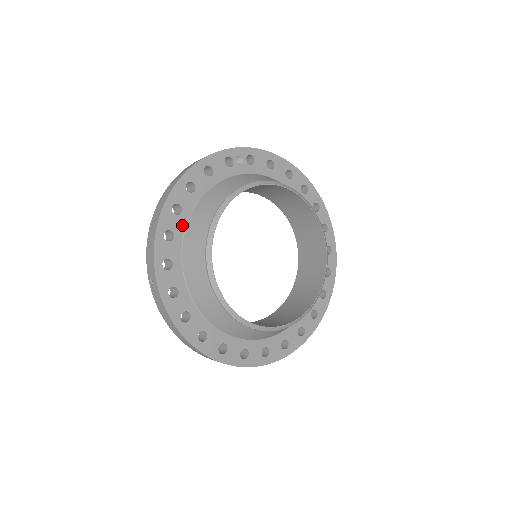
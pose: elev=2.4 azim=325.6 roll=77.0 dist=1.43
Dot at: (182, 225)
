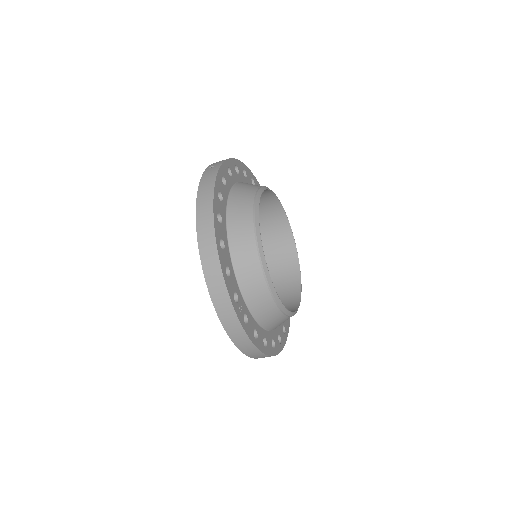
Dot at: (243, 179)
